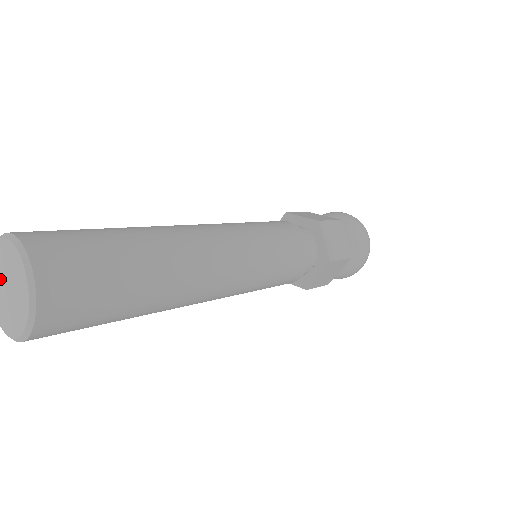
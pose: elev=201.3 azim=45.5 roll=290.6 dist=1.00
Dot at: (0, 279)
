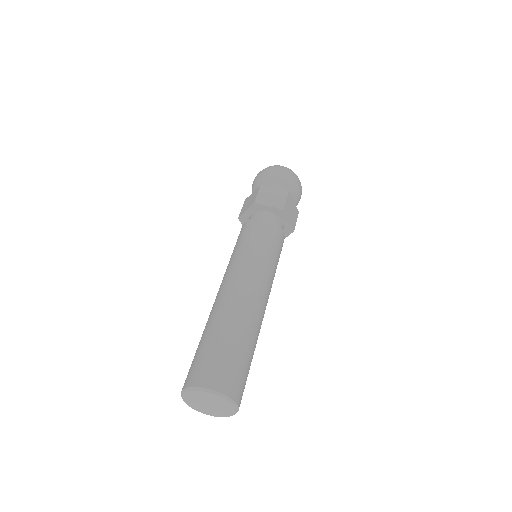
Dot at: (199, 401)
